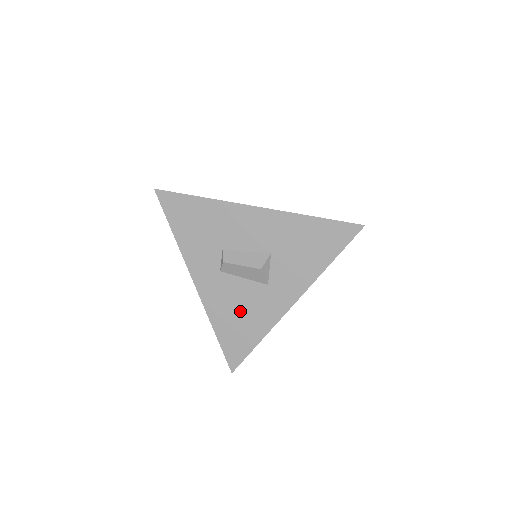
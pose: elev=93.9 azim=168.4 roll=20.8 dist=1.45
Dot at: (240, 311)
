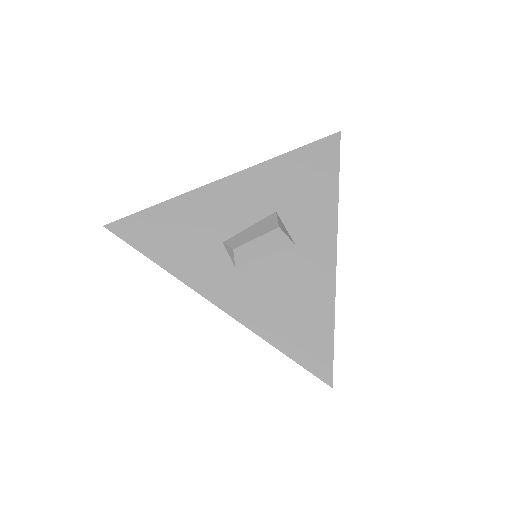
Dot at: (288, 298)
